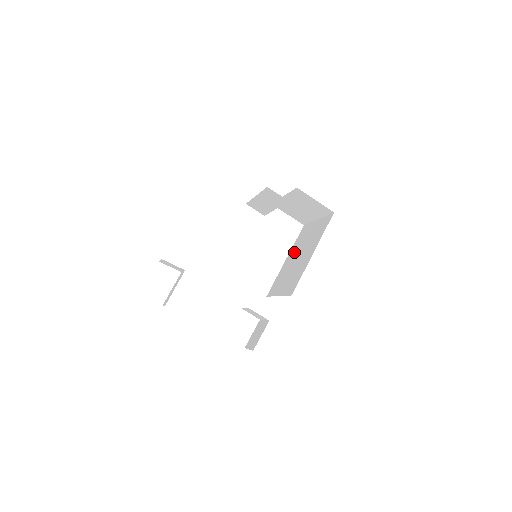
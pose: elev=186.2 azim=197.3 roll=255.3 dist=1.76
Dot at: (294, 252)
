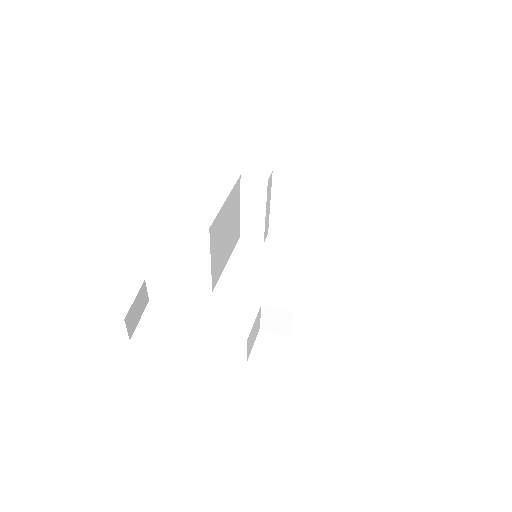
Dot at: occluded
